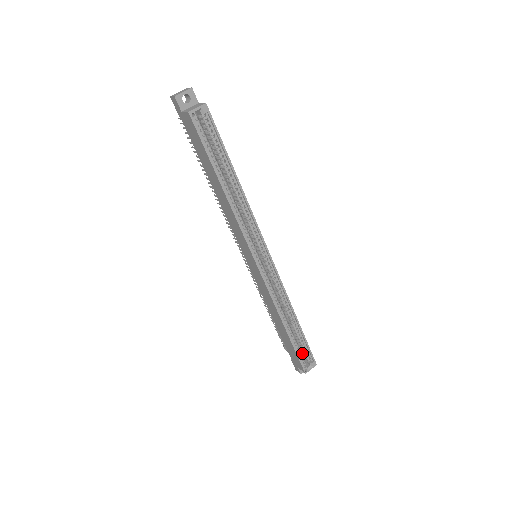
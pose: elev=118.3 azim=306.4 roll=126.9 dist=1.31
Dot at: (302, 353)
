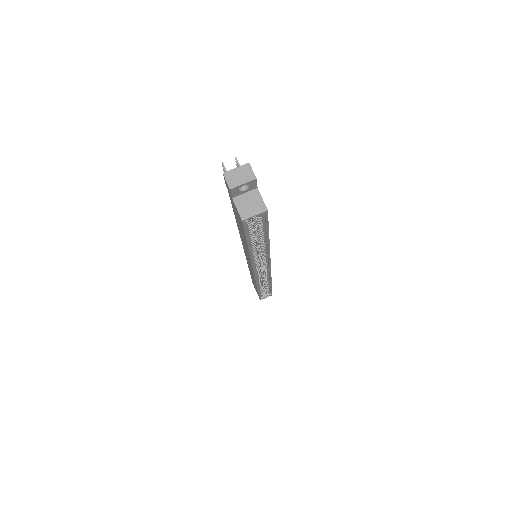
Dot at: occluded
